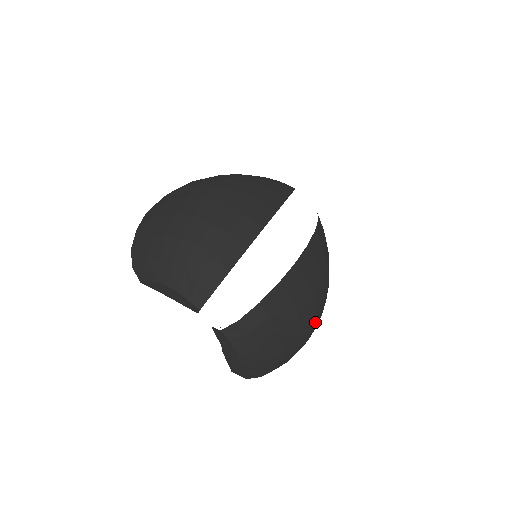
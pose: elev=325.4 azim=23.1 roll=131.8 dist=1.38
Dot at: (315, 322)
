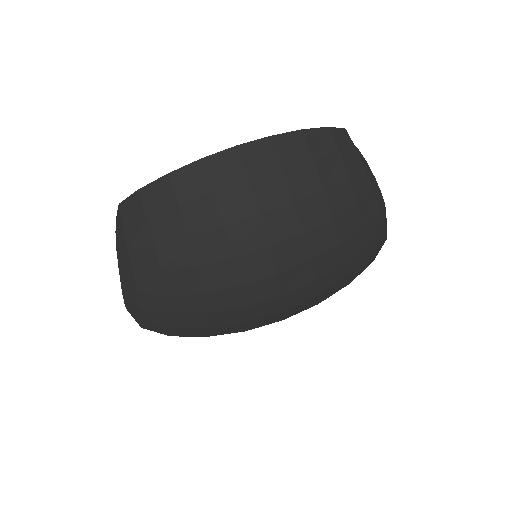
Dot at: occluded
